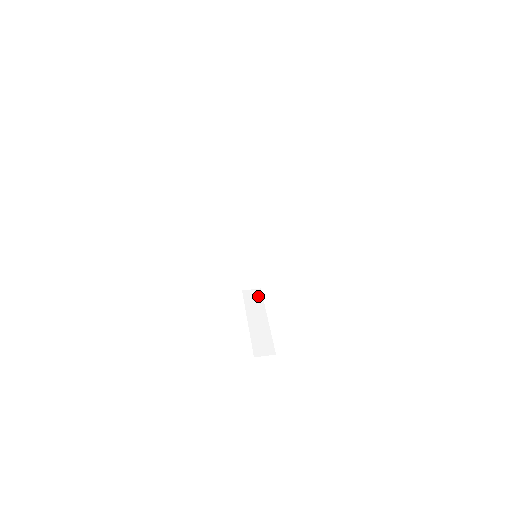
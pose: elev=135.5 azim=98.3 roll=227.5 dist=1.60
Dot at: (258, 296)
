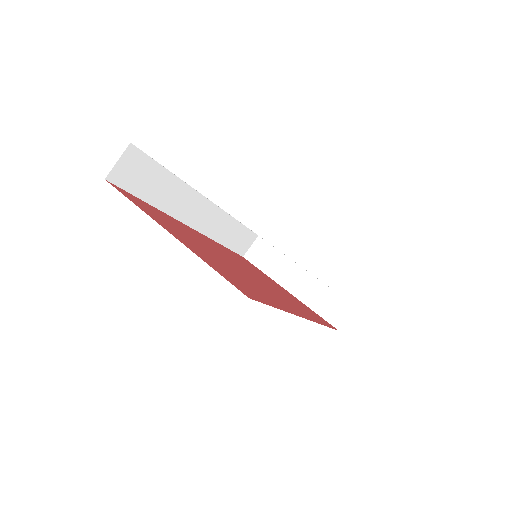
Dot at: (266, 249)
